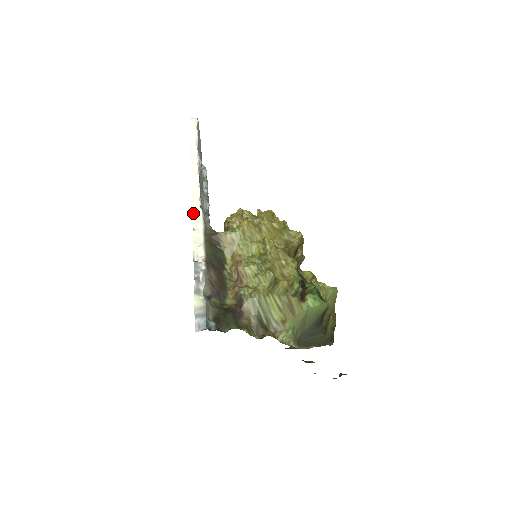
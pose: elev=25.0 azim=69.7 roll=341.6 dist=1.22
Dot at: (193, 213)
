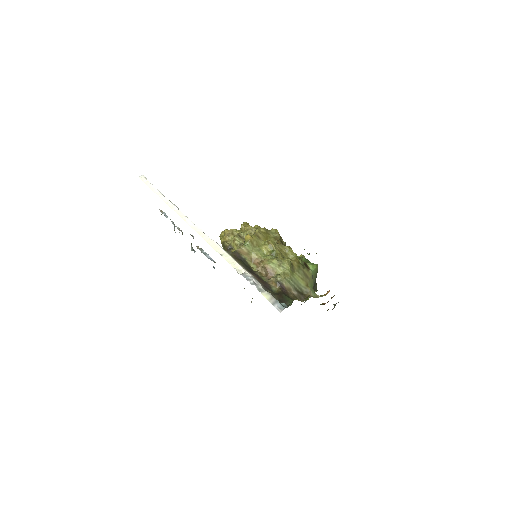
Dot at: (210, 245)
